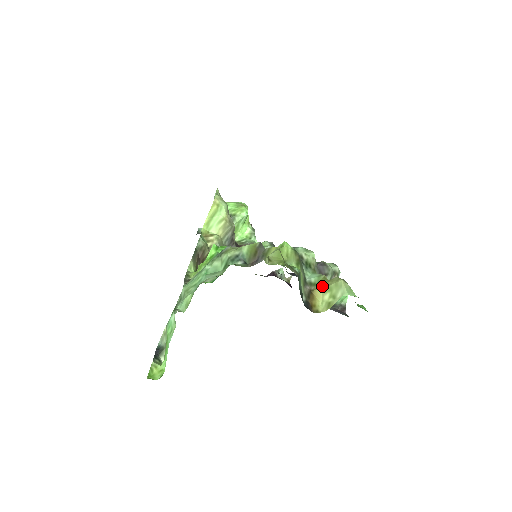
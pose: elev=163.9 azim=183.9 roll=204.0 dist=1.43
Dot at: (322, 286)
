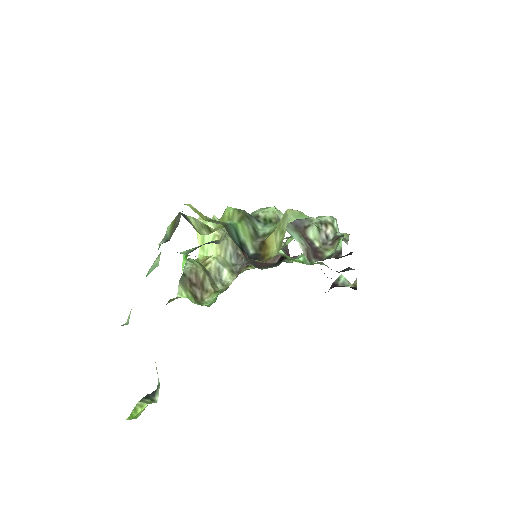
Dot at: (274, 230)
